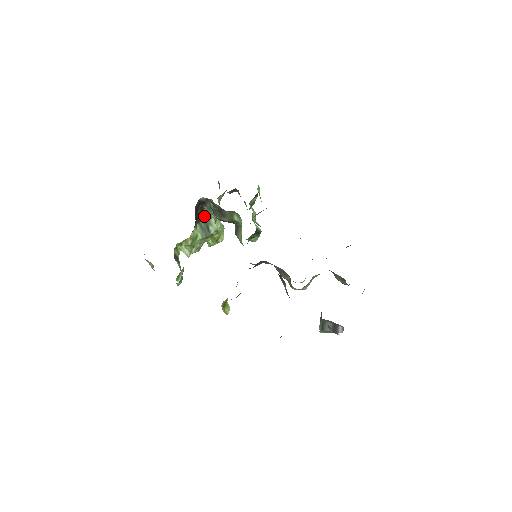
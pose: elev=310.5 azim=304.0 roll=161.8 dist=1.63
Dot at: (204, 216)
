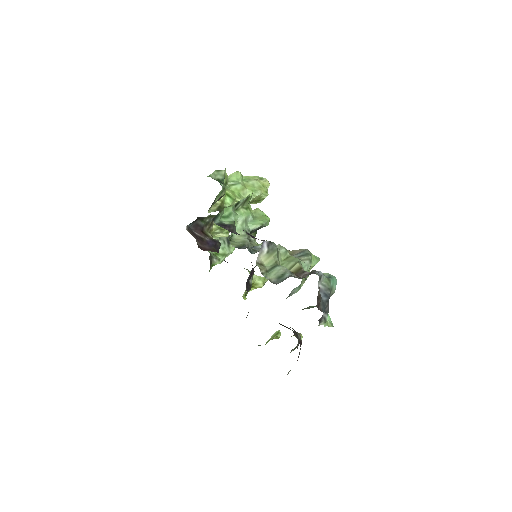
Dot at: (213, 217)
